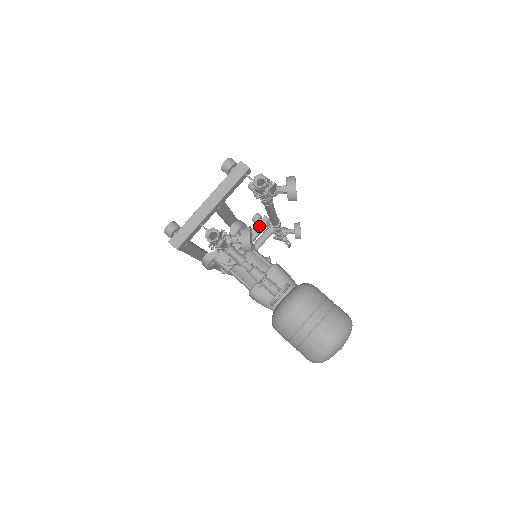
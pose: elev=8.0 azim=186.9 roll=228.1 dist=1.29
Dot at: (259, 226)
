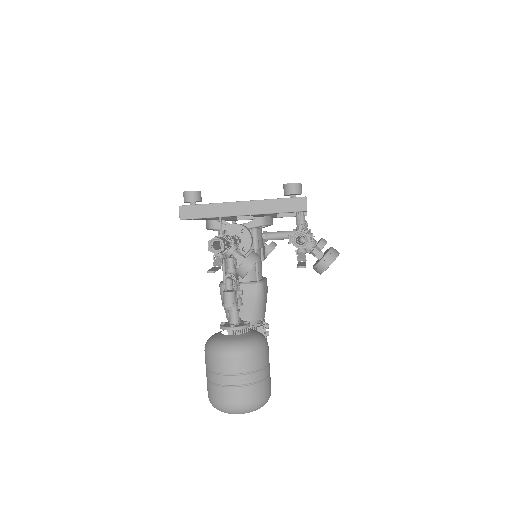
Dot at: occluded
